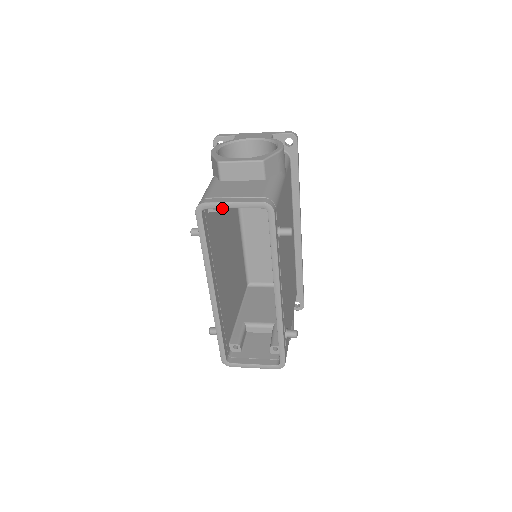
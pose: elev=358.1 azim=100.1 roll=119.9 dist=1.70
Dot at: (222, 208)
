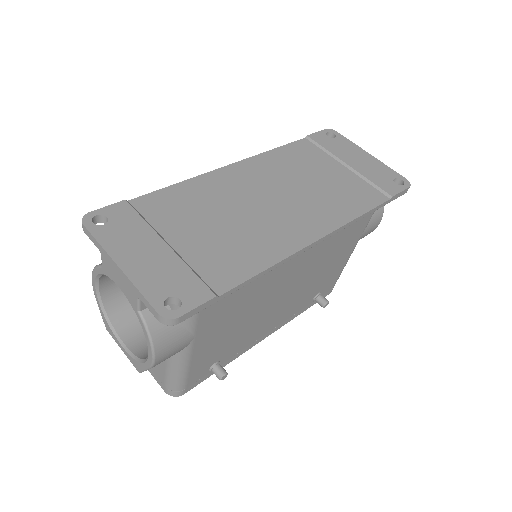
Dot at: occluded
